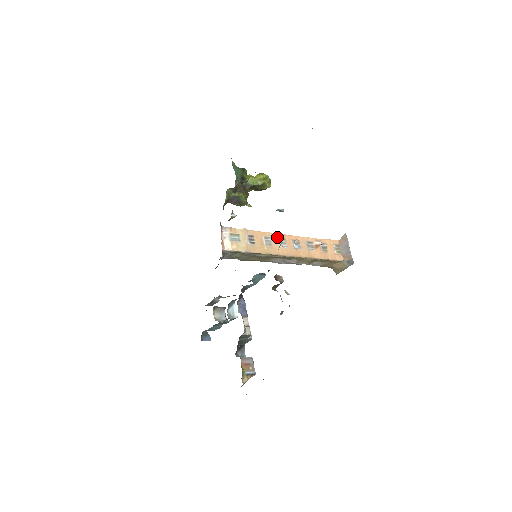
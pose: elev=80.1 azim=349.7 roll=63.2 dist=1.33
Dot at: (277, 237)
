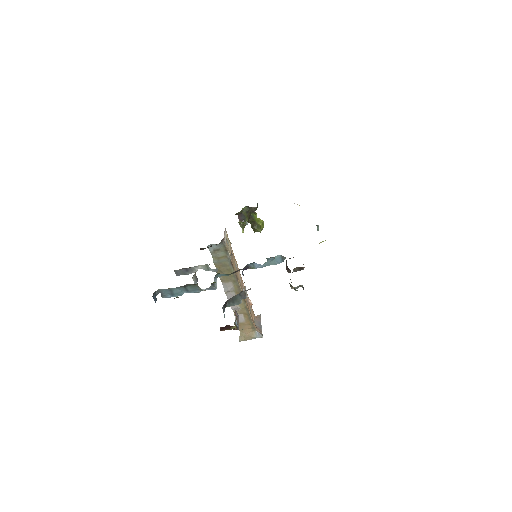
Dot at: (239, 271)
